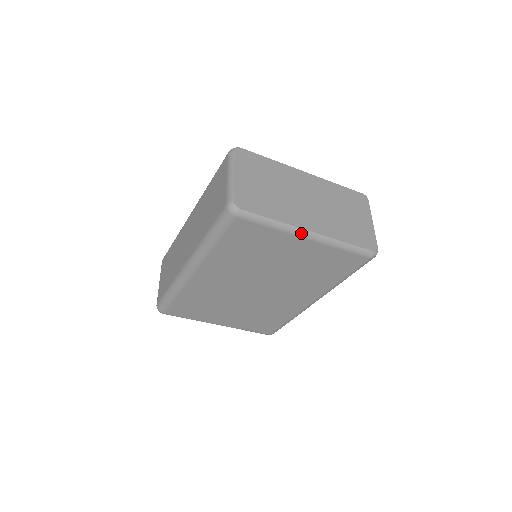
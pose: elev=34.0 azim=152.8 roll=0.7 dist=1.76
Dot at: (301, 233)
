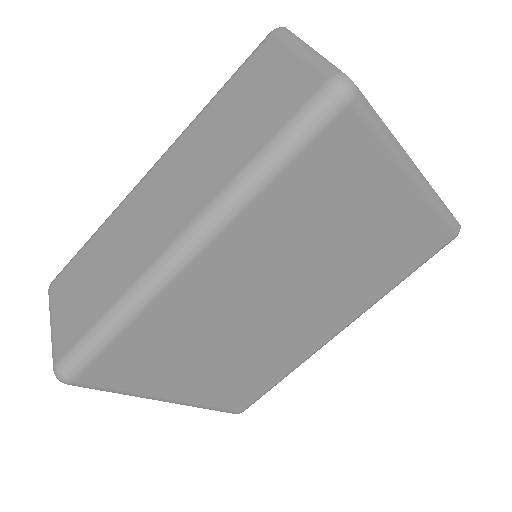
Dot at: (411, 169)
